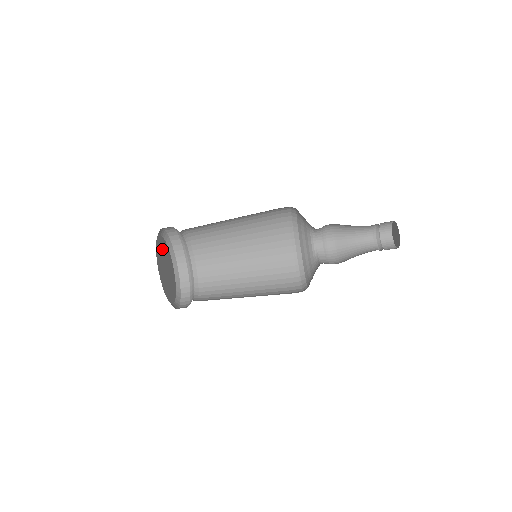
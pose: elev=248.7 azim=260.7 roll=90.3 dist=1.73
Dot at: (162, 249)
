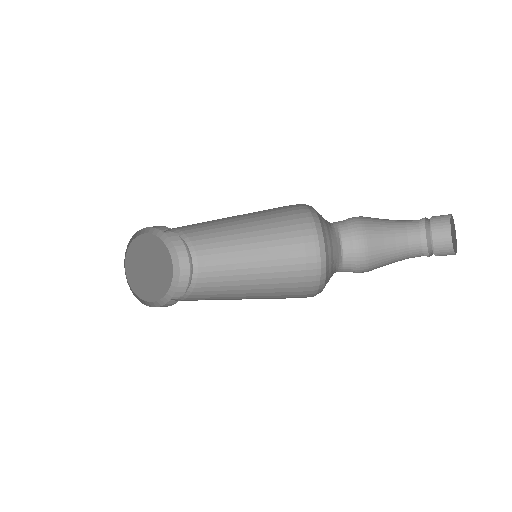
Dot at: (136, 263)
